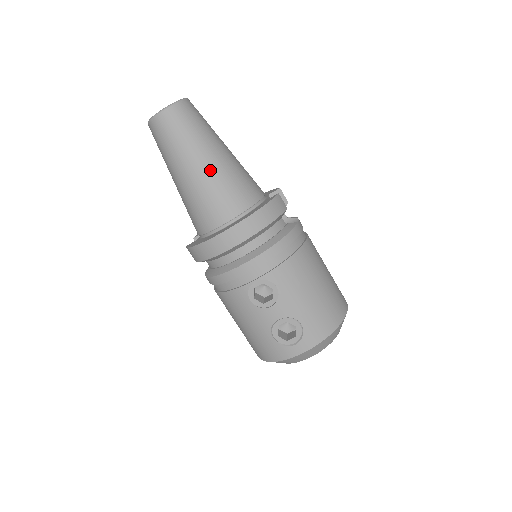
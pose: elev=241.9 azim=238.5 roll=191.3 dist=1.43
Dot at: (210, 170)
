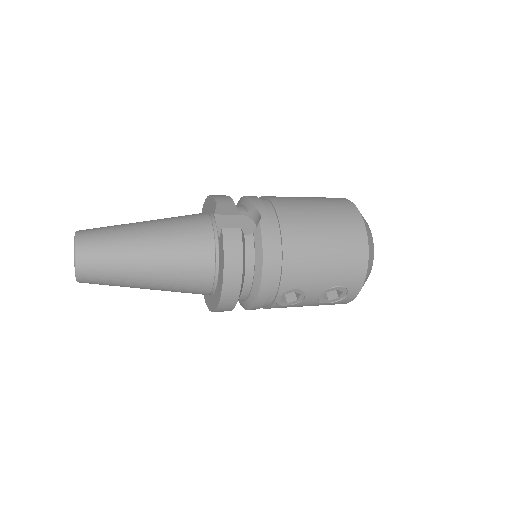
Dot at: (158, 273)
